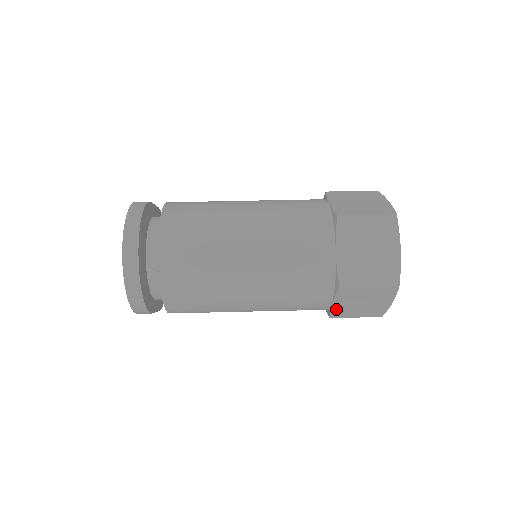
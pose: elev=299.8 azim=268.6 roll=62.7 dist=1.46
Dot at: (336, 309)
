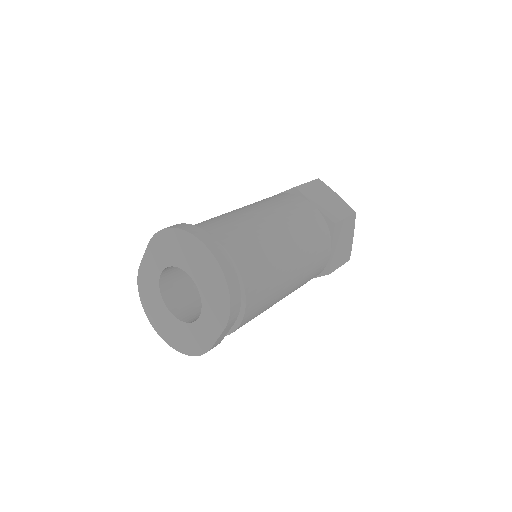
Dot at: (332, 258)
